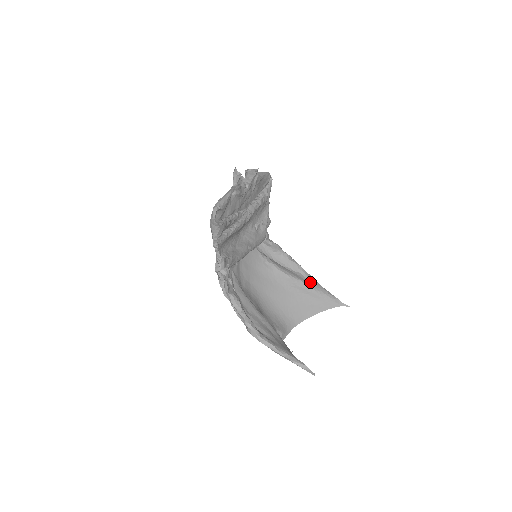
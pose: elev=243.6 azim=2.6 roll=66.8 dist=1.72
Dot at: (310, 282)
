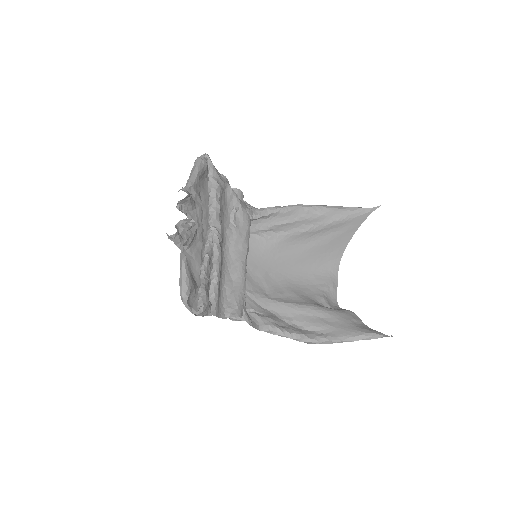
Dot at: (325, 216)
